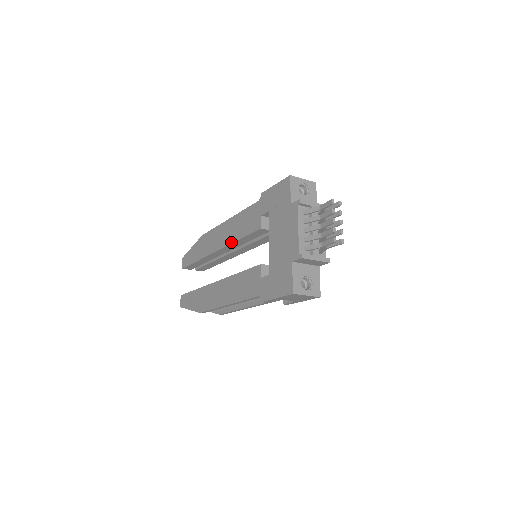
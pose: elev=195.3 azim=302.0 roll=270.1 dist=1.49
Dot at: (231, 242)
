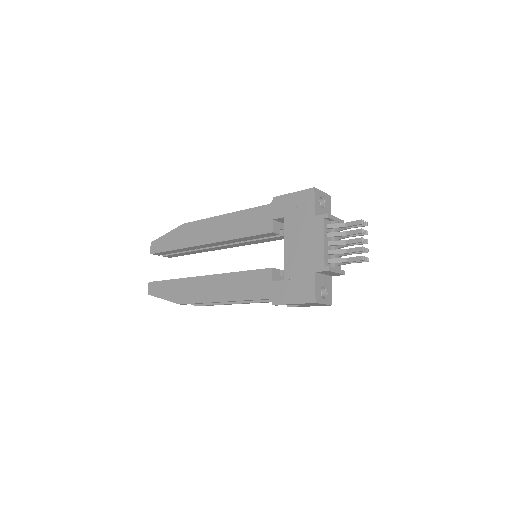
Dot at: (228, 239)
